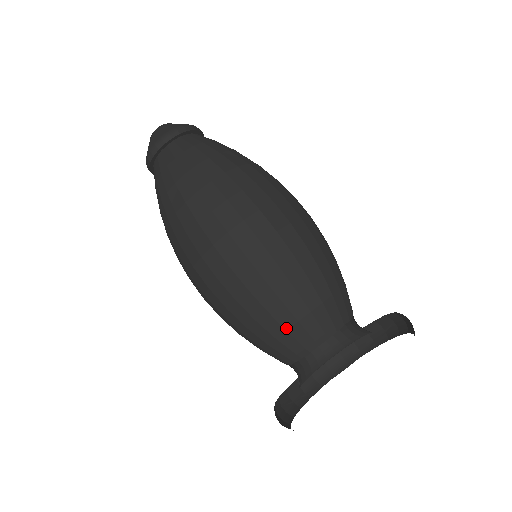
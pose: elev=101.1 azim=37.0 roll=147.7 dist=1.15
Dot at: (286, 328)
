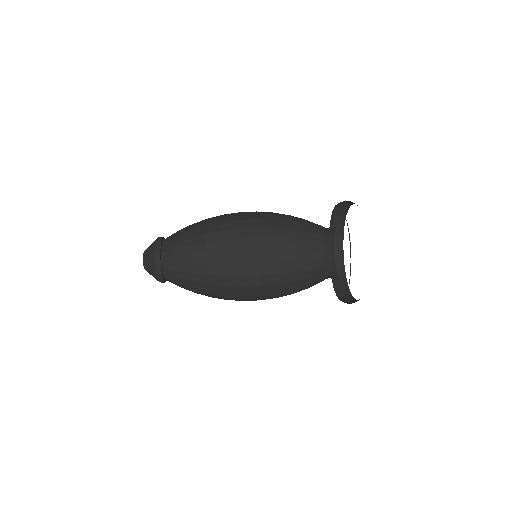
Dot at: (310, 268)
